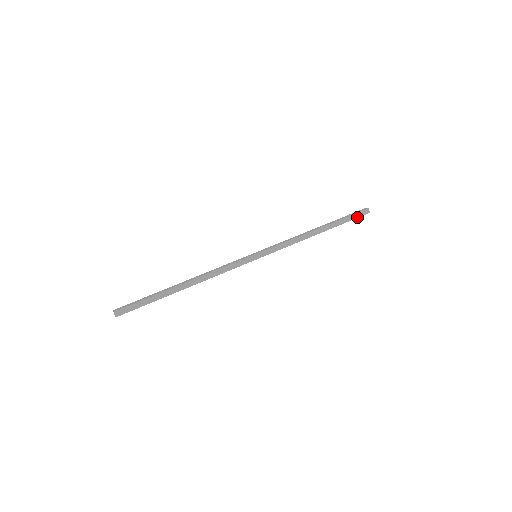
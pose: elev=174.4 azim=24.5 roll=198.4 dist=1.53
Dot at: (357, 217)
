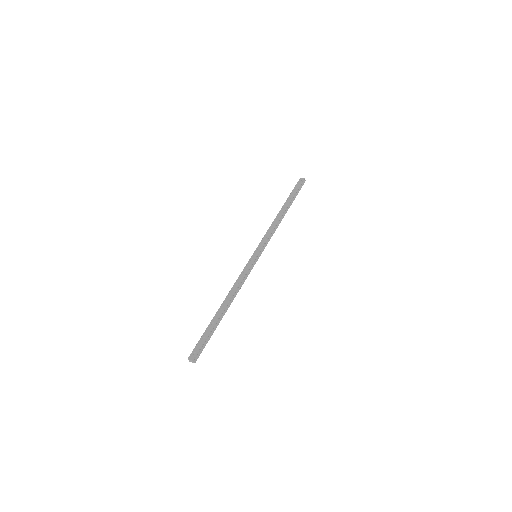
Dot at: (300, 189)
